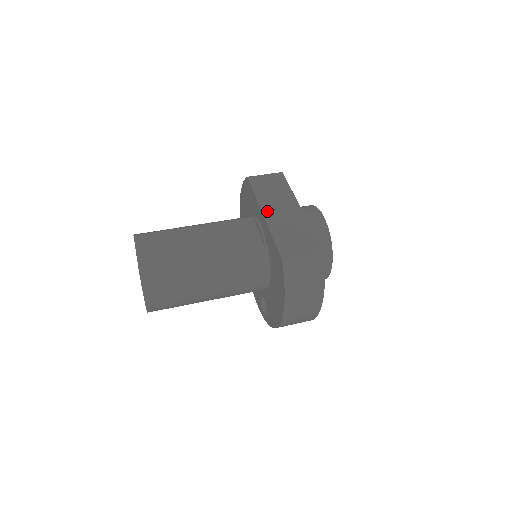
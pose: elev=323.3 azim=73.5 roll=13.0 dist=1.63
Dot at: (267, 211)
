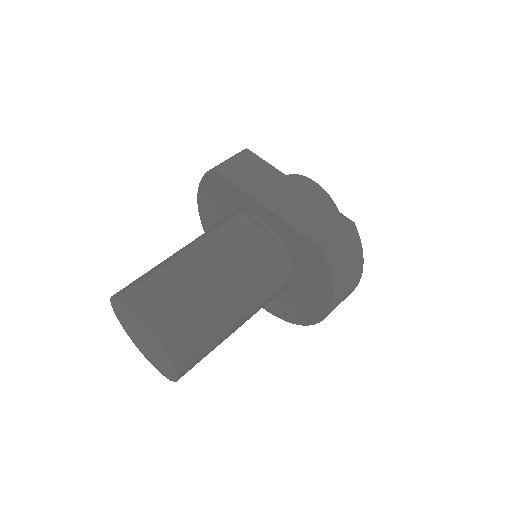
Dot at: (265, 200)
